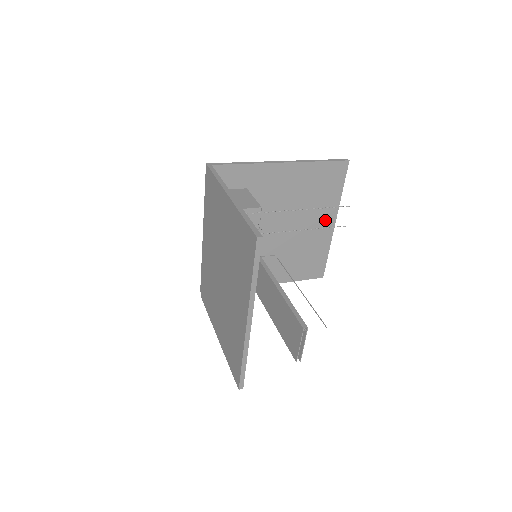
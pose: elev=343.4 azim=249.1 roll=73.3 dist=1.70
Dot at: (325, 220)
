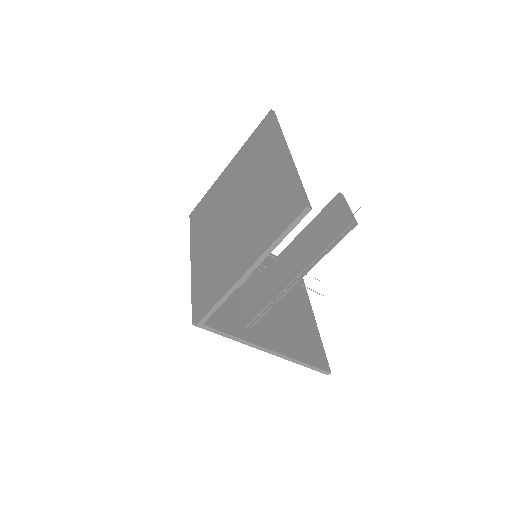
Dot at: (303, 306)
